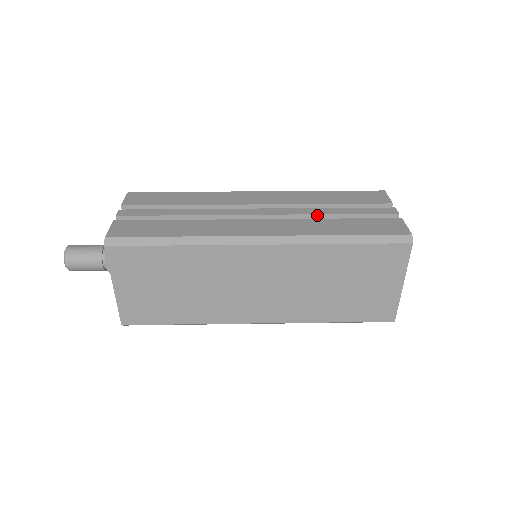
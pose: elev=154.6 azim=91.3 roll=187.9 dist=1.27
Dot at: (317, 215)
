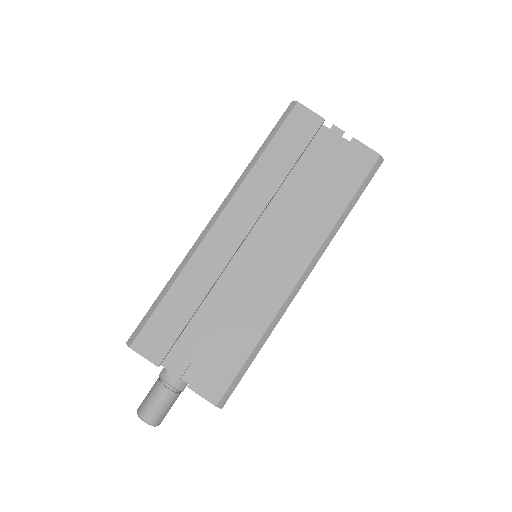
Dot at: occluded
